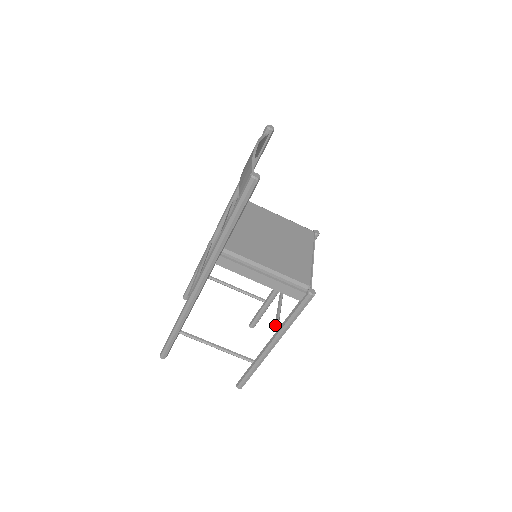
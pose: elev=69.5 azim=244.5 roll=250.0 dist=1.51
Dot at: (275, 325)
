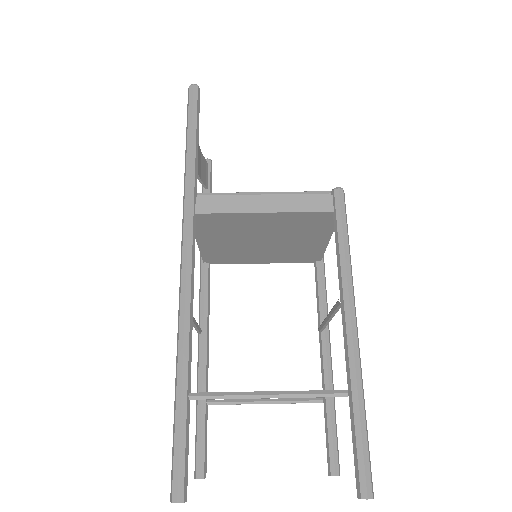
Dot at: occluded
